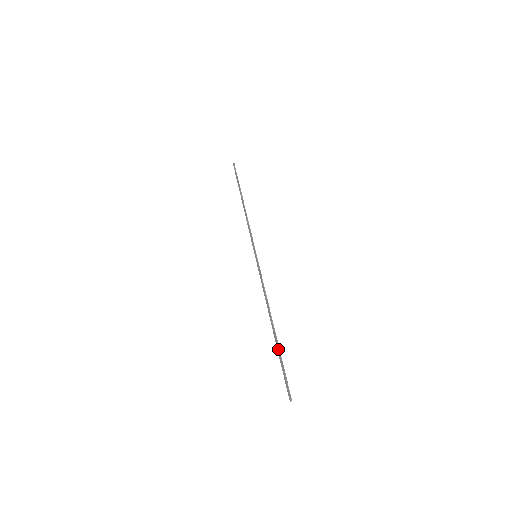
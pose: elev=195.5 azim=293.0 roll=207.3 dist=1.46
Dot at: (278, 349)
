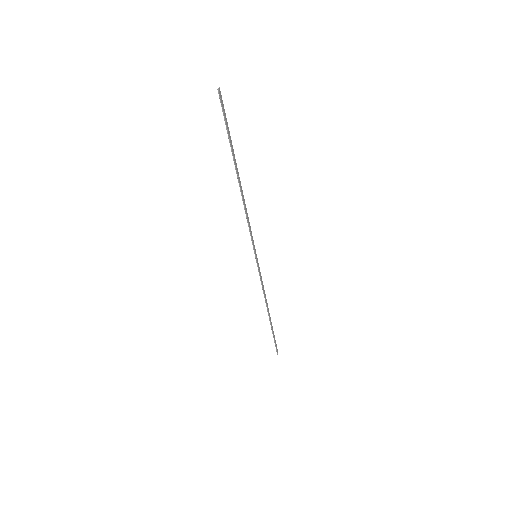
Dot at: occluded
